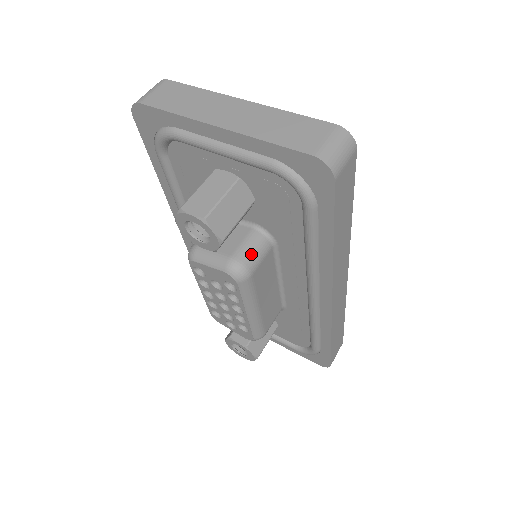
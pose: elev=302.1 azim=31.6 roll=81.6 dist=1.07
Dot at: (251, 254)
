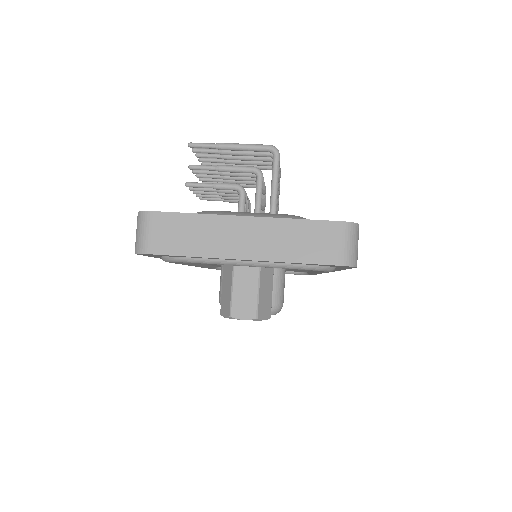
Dot at: (278, 292)
